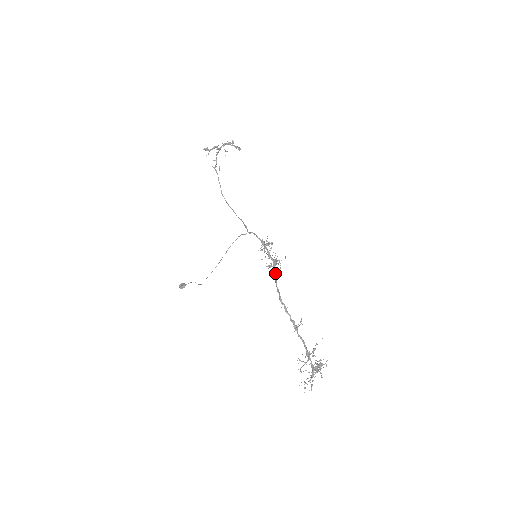
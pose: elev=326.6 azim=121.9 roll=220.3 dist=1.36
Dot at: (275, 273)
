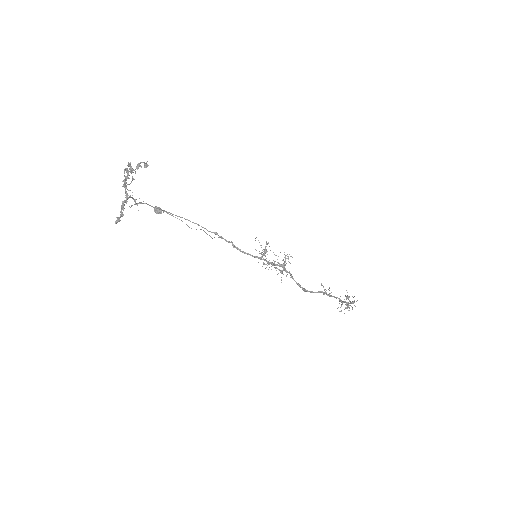
Dot at: occluded
